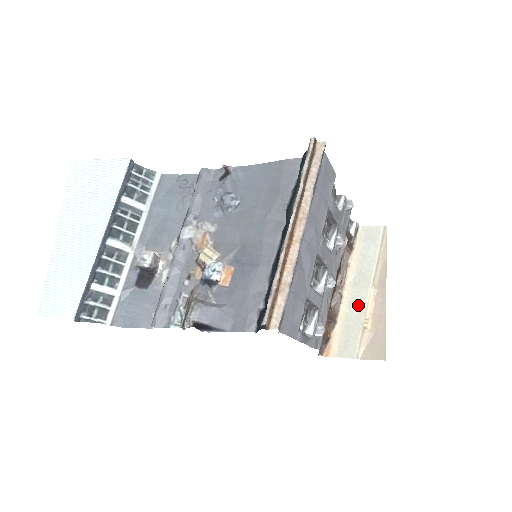
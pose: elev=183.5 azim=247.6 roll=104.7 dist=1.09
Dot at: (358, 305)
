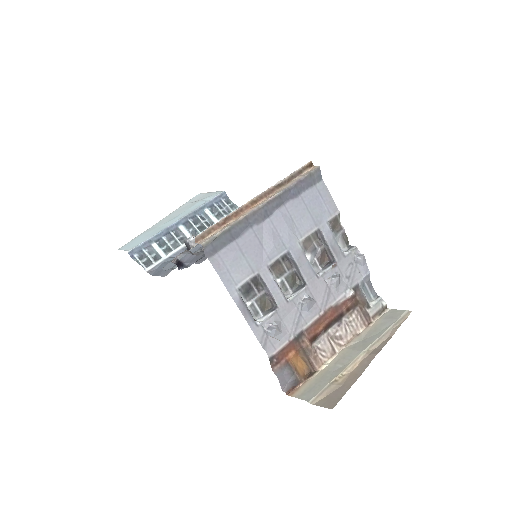
Dot at: (344, 362)
